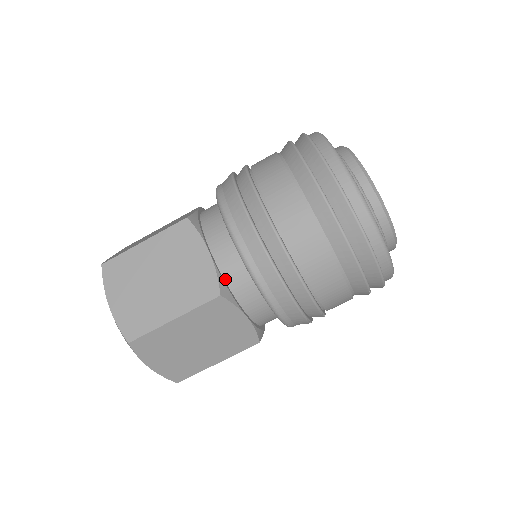
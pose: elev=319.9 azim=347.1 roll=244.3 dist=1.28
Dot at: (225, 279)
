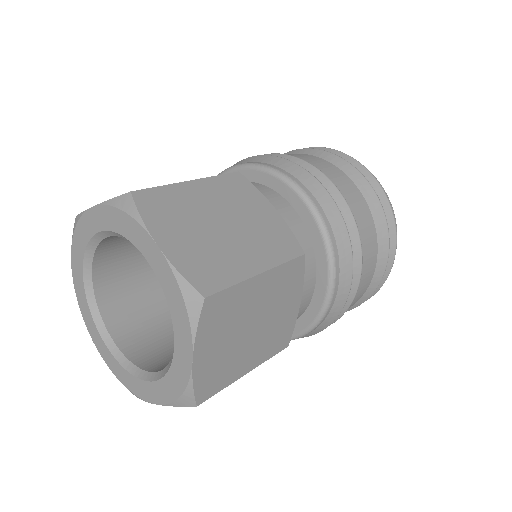
Dot at: occluded
